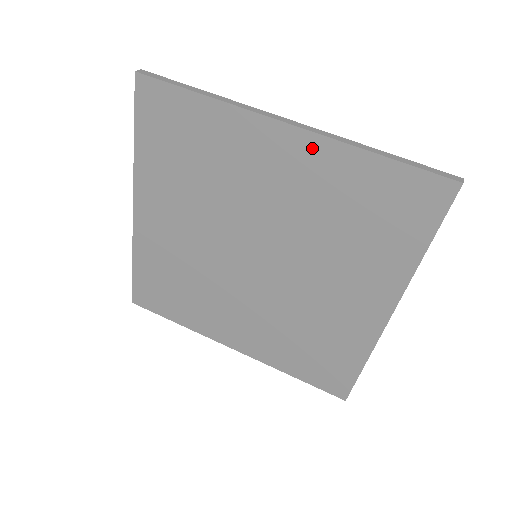
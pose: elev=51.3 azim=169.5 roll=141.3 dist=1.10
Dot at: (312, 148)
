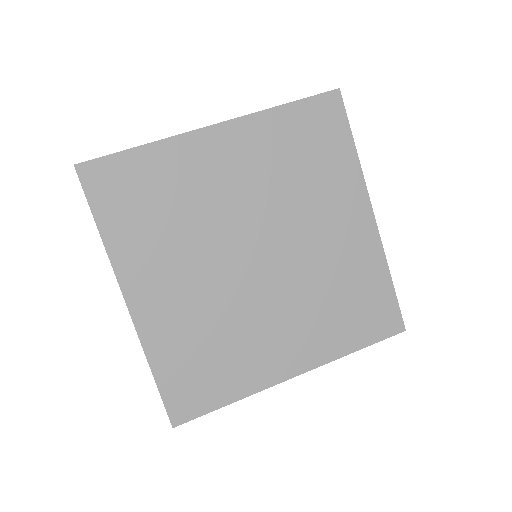
Dot at: (242, 130)
